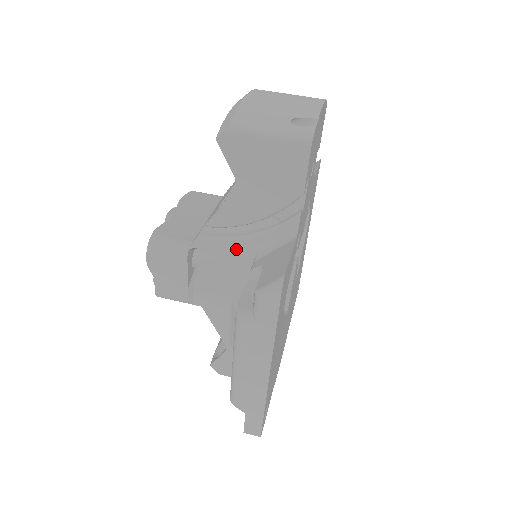
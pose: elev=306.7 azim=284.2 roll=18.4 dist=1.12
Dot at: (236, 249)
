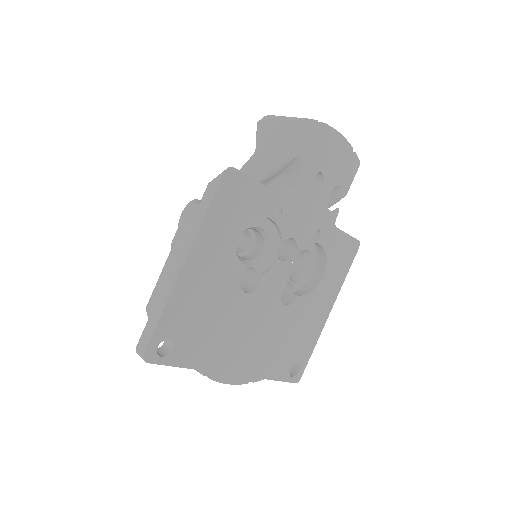
Dot at: occluded
